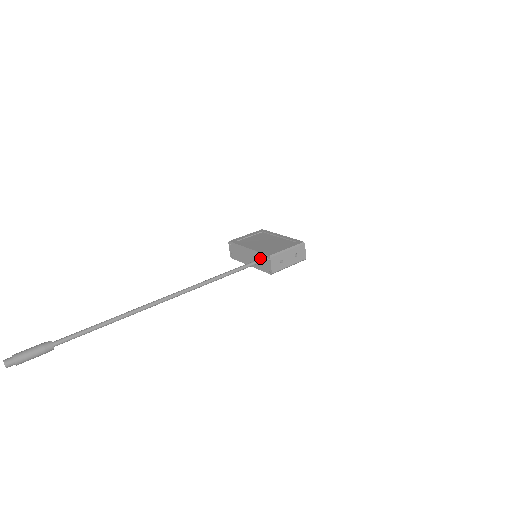
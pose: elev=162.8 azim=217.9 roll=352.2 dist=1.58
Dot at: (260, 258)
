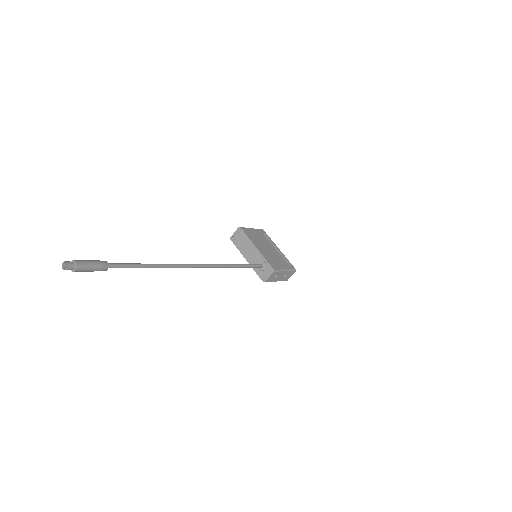
Dot at: (264, 265)
